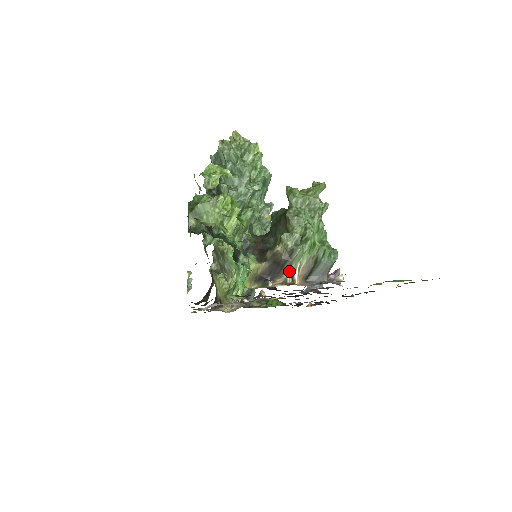
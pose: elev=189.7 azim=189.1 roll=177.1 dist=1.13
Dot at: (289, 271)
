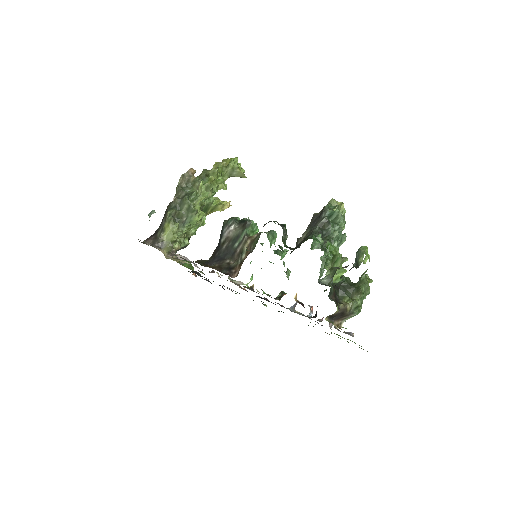
Dot at: (342, 320)
